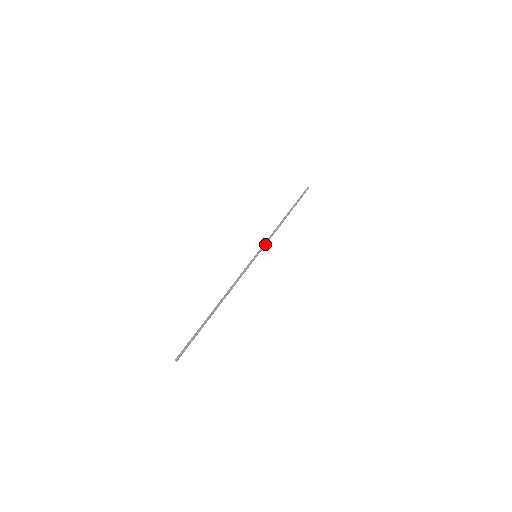
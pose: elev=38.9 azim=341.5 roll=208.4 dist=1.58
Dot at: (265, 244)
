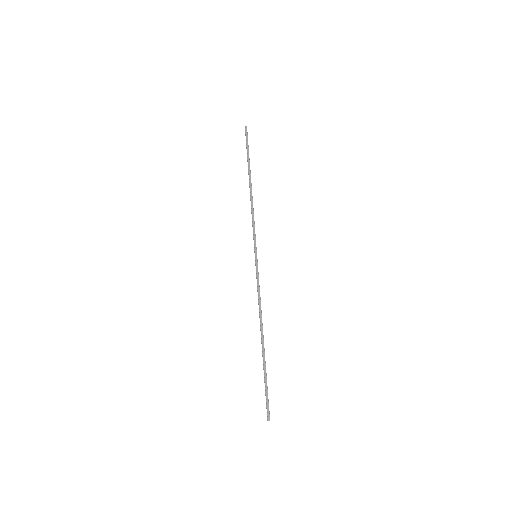
Dot at: (255, 235)
